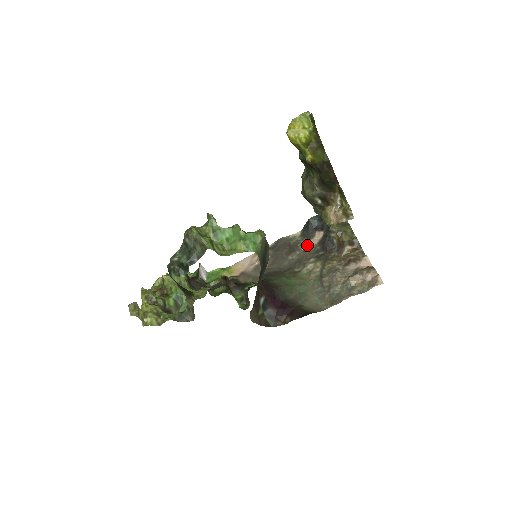
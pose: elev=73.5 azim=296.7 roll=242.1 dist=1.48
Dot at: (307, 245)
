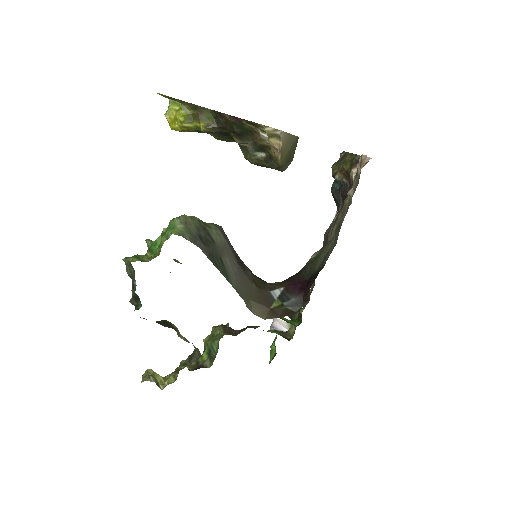
Dot at: (338, 213)
